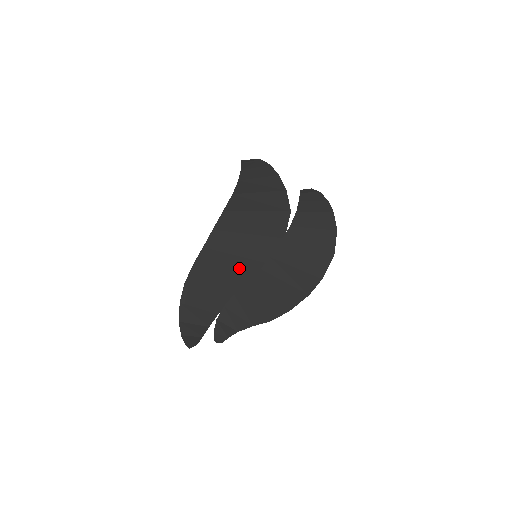
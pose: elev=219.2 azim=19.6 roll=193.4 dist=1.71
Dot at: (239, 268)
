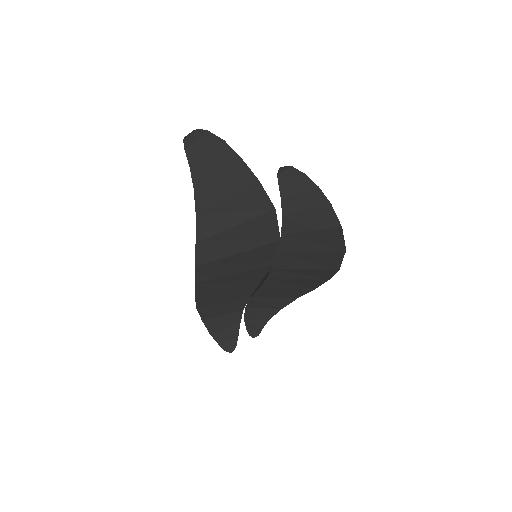
Dot at: (243, 279)
